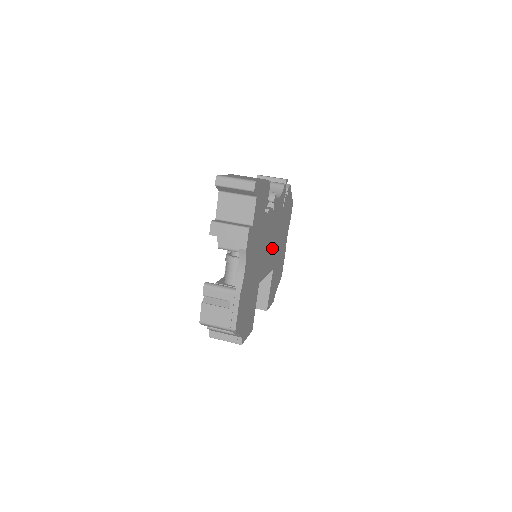
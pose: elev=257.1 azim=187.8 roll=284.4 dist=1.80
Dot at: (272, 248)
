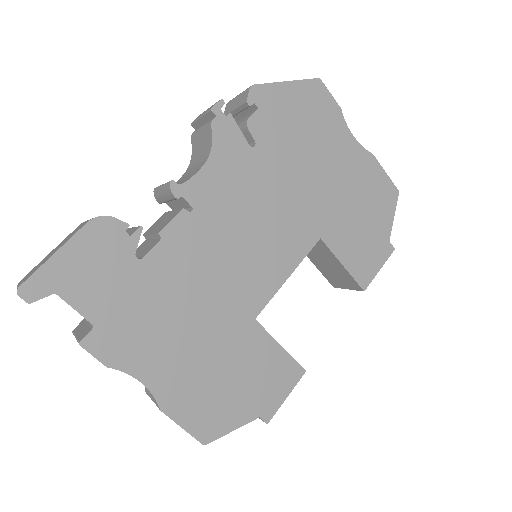
Dot at: (269, 231)
